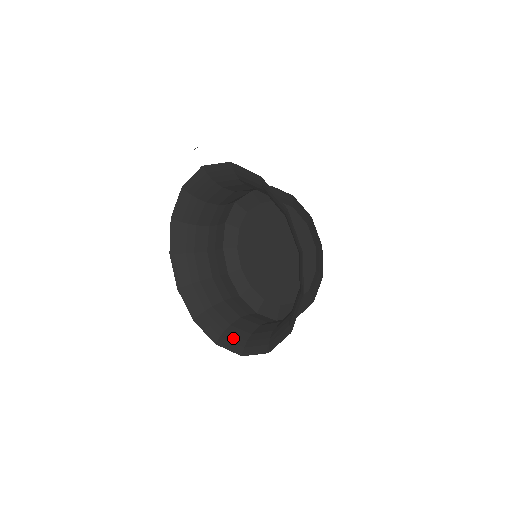
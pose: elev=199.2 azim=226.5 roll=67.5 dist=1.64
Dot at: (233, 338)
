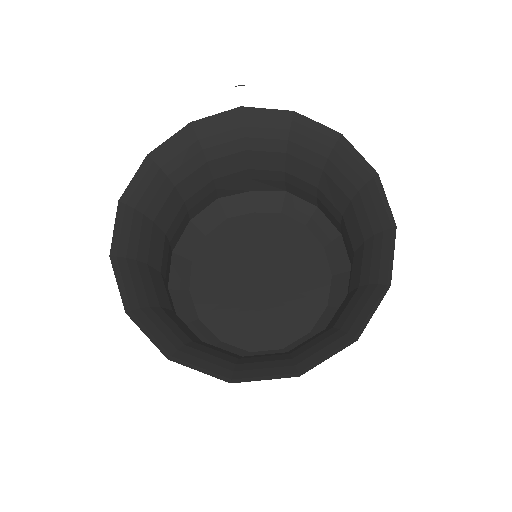
Dot at: (207, 355)
